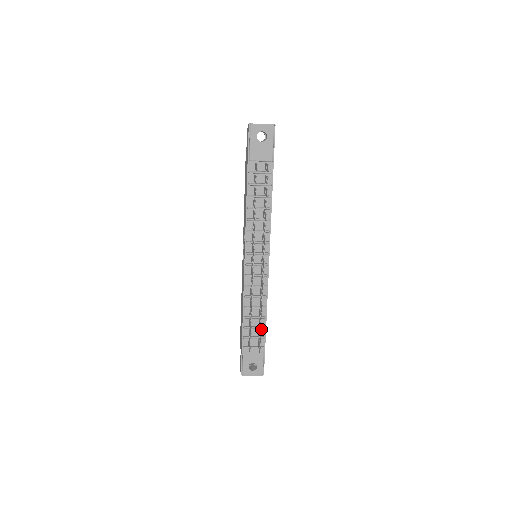
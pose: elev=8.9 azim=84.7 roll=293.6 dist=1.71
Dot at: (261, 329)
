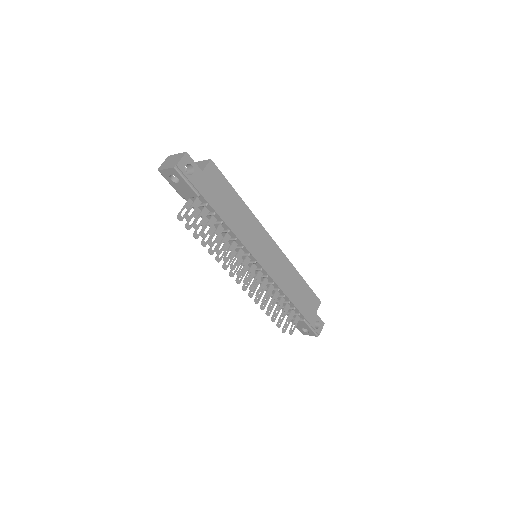
Dot at: occluded
